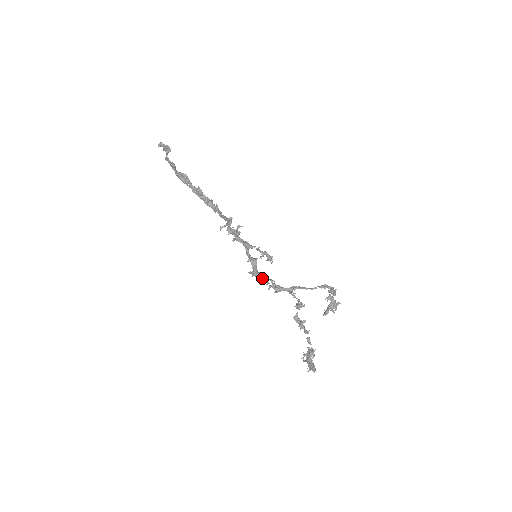
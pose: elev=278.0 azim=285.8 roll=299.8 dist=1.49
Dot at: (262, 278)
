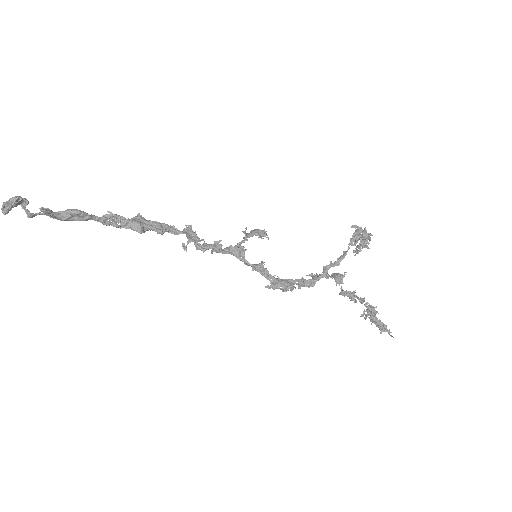
Dot at: occluded
